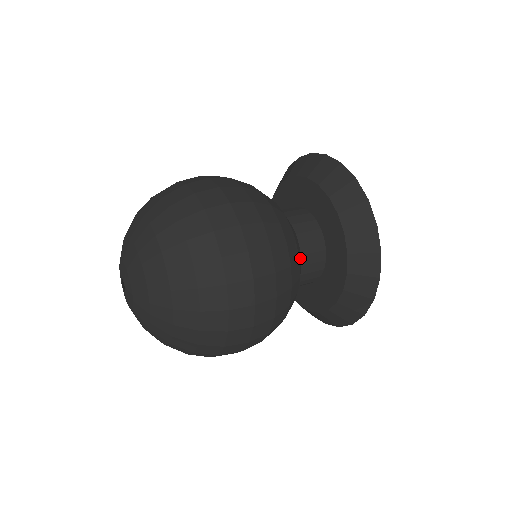
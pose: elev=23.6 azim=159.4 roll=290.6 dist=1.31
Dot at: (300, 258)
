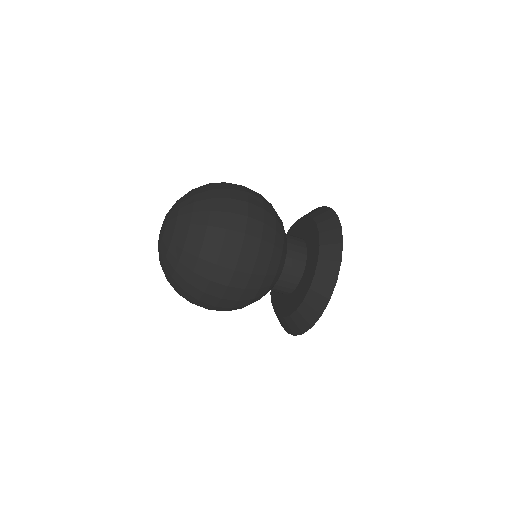
Dot at: (285, 236)
